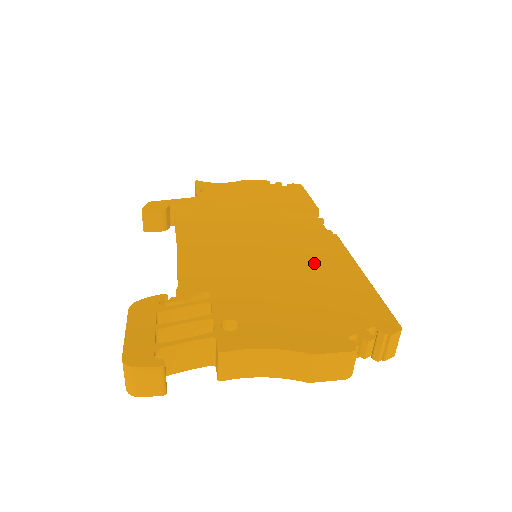
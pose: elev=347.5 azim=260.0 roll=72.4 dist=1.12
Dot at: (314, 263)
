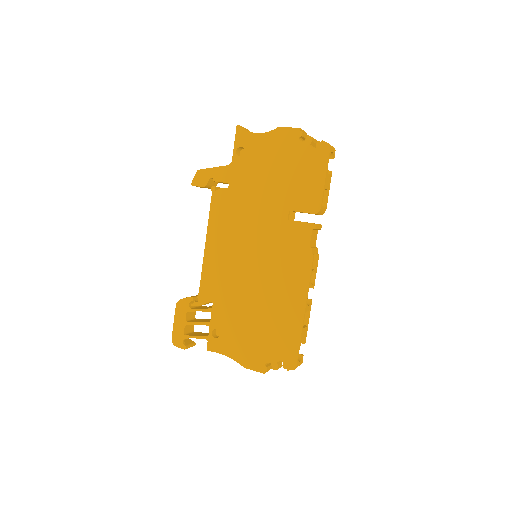
Dot at: (279, 291)
